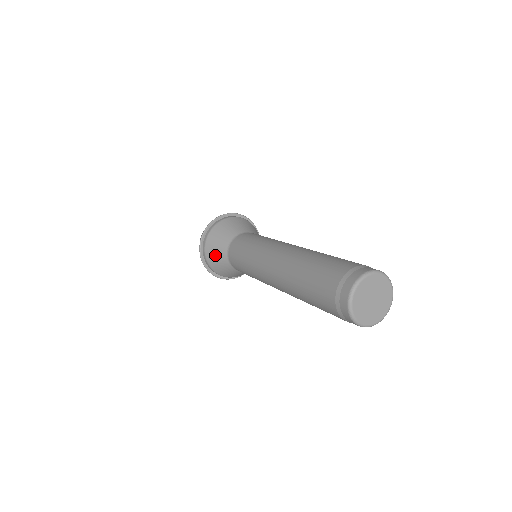
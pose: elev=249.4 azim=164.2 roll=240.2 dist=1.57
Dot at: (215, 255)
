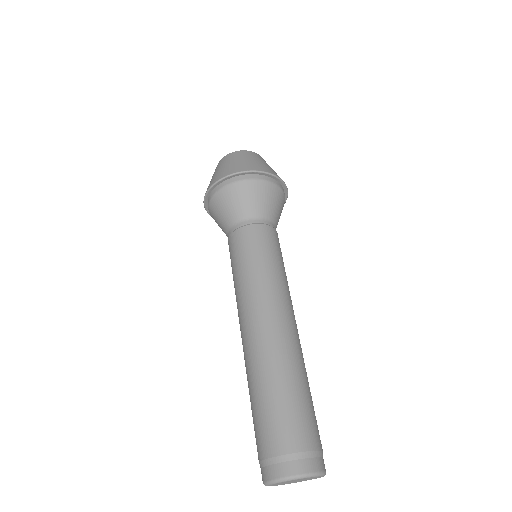
Dot at: (219, 226)
